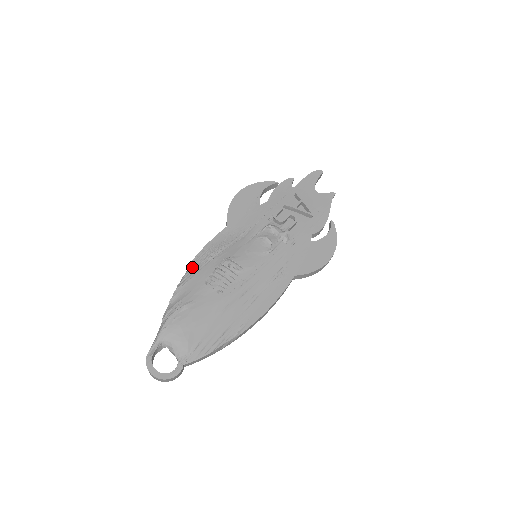
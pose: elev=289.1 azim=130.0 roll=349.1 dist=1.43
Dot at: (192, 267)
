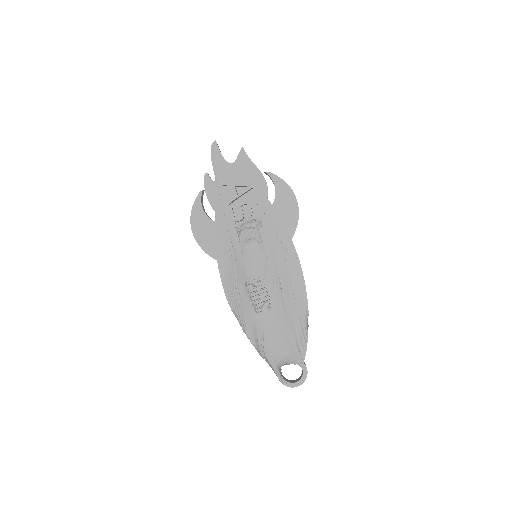
Dot at: (235, 311)
